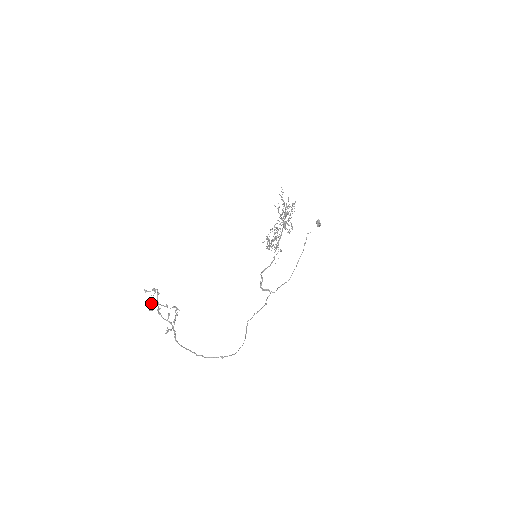
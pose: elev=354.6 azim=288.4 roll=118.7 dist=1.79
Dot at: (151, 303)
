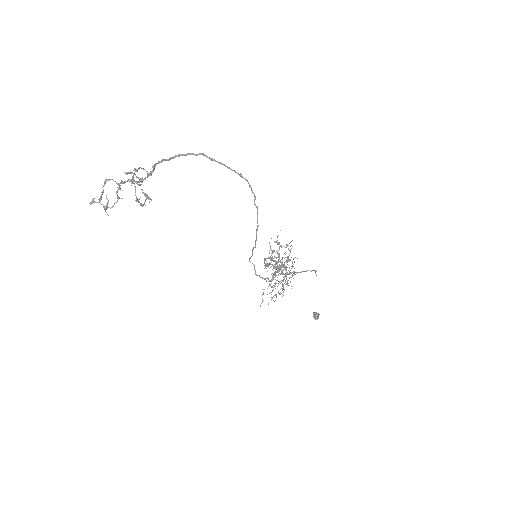
Dot at: (100, 197)
